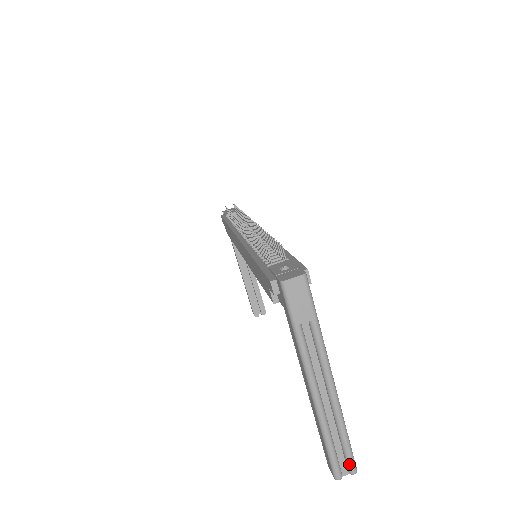
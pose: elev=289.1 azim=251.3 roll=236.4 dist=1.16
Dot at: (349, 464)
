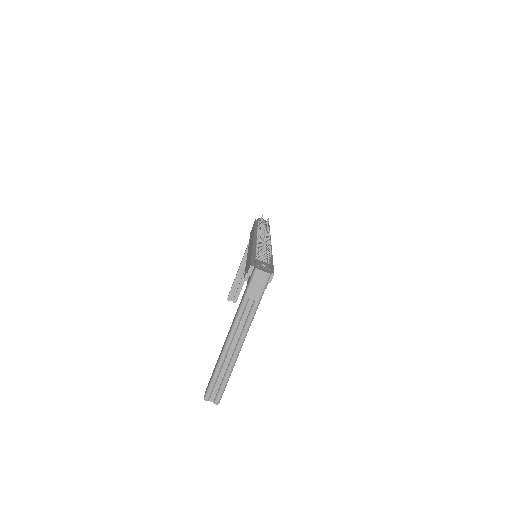
Dot at: (217, 396)
